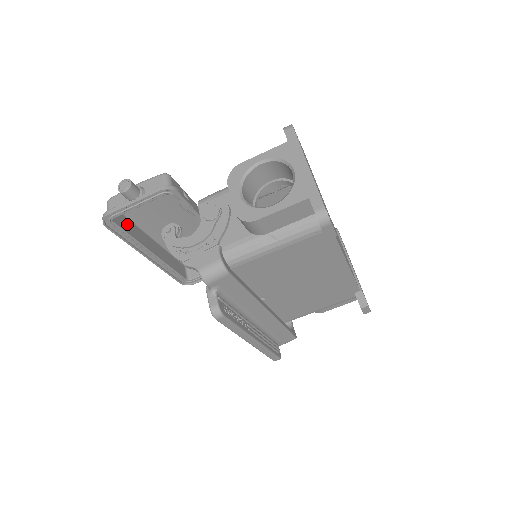
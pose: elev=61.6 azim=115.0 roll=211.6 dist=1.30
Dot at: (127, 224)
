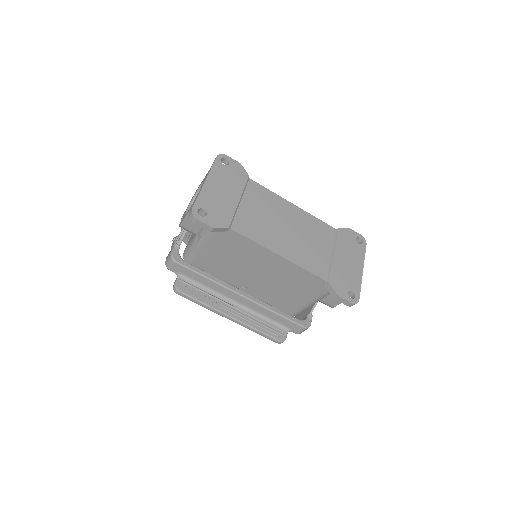
Dot at: occluded
